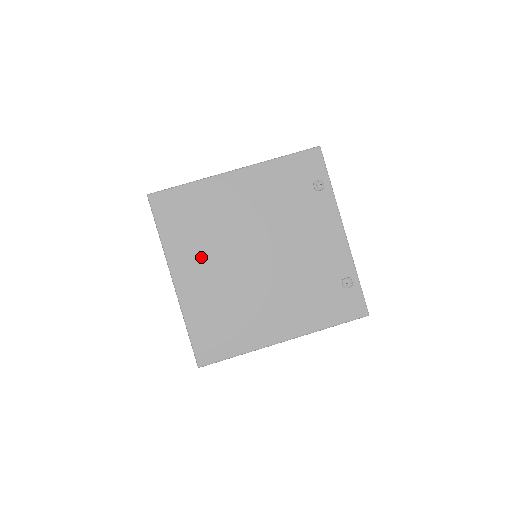
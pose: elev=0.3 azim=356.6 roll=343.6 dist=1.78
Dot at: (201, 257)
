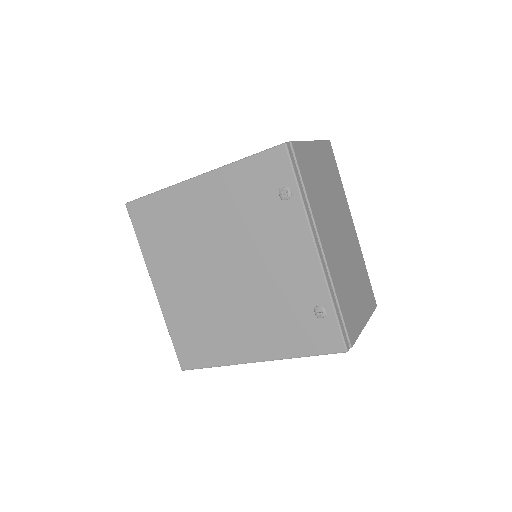
Dot at: (174, 268)
